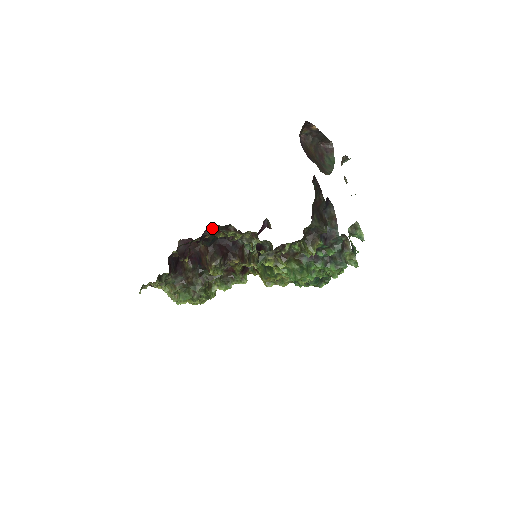
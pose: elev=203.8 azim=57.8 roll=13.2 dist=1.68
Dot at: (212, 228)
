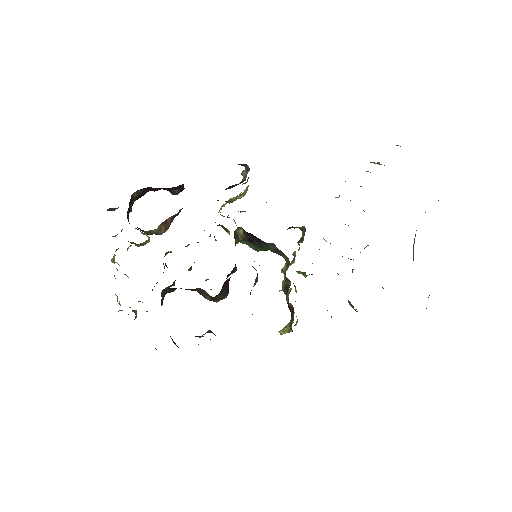
Dot at: occluded
